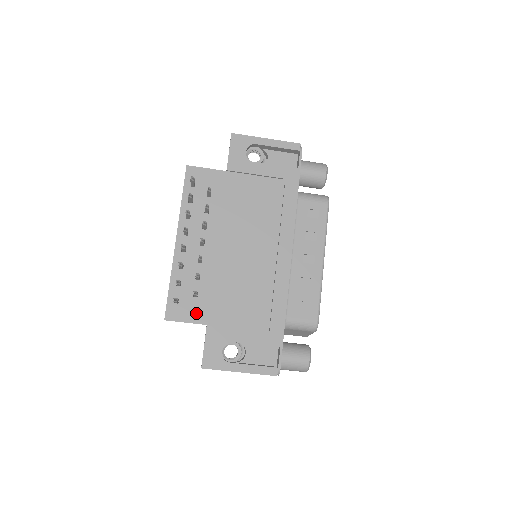
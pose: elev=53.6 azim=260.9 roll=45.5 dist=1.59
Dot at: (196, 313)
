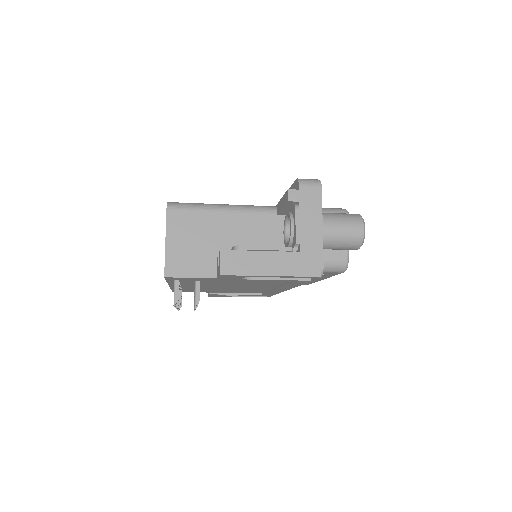
Dot at: occluded
